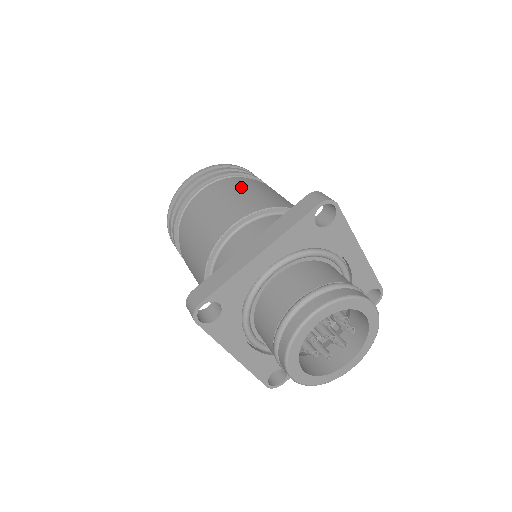
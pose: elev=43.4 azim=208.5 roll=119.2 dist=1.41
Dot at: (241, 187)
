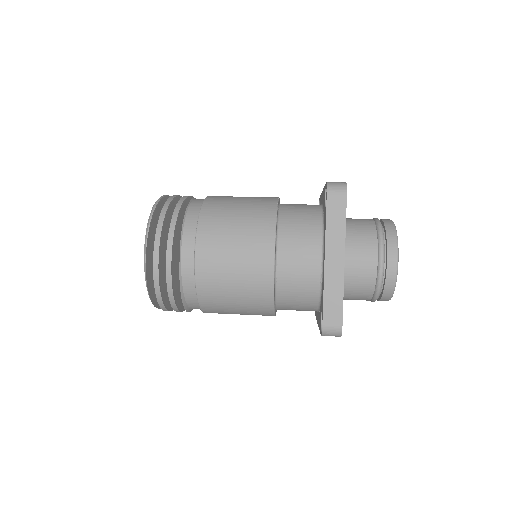
Dot at: occluded
